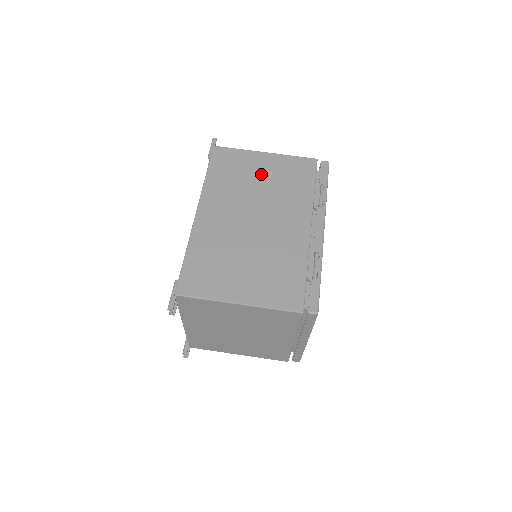
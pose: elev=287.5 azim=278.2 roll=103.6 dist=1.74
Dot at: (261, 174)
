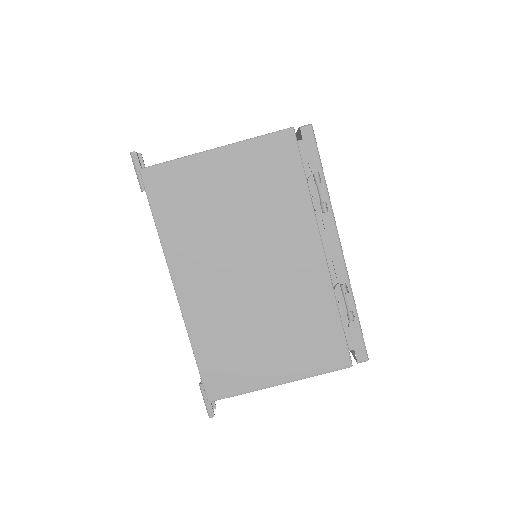
Dot at: (227, 193)
